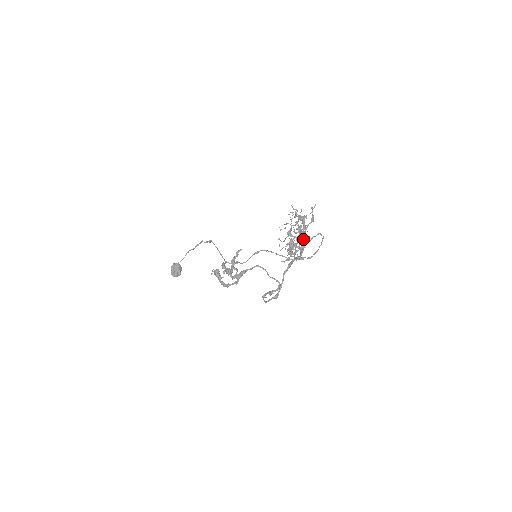
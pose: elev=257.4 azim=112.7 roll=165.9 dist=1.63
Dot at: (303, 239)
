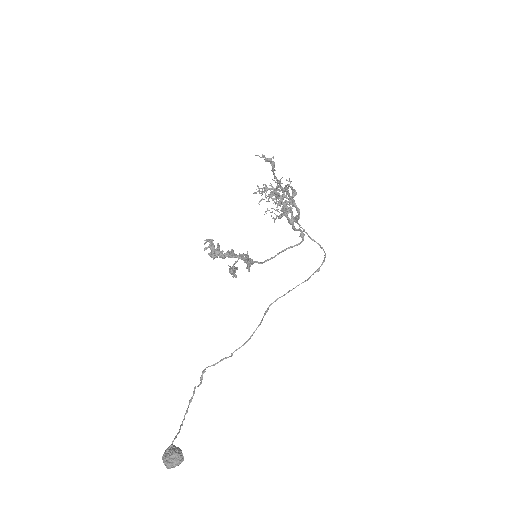
Dot at: occluded
